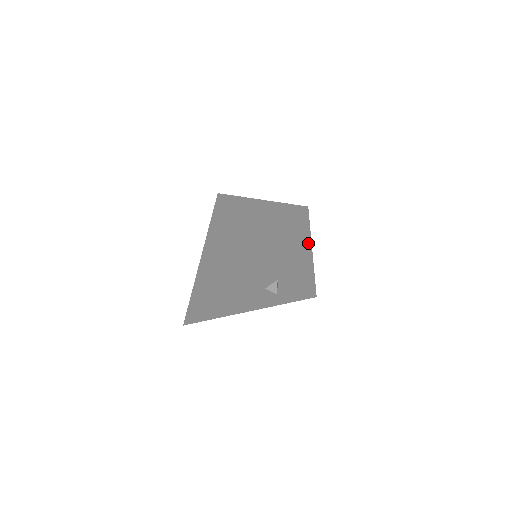
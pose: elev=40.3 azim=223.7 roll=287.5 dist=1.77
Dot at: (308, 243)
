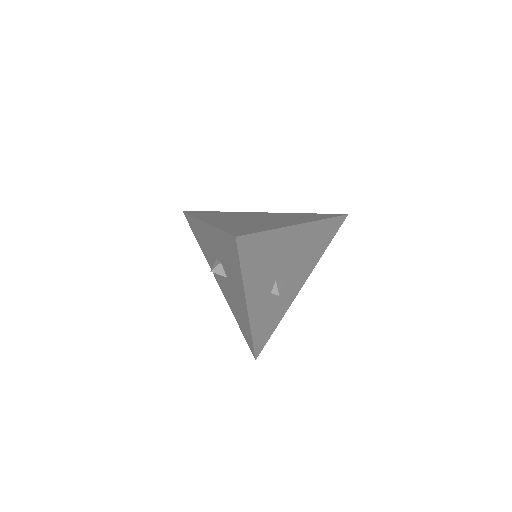
Dot at: (318, 259)
